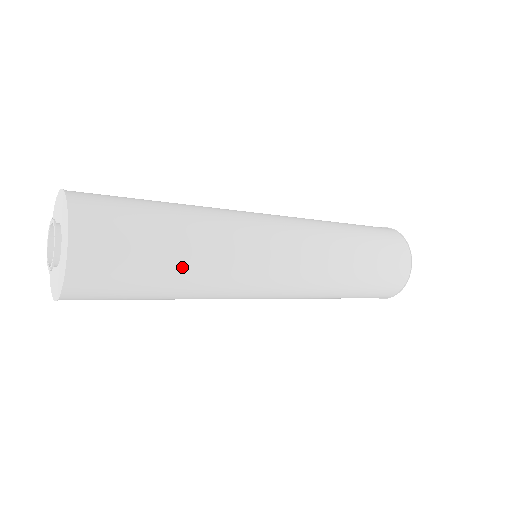
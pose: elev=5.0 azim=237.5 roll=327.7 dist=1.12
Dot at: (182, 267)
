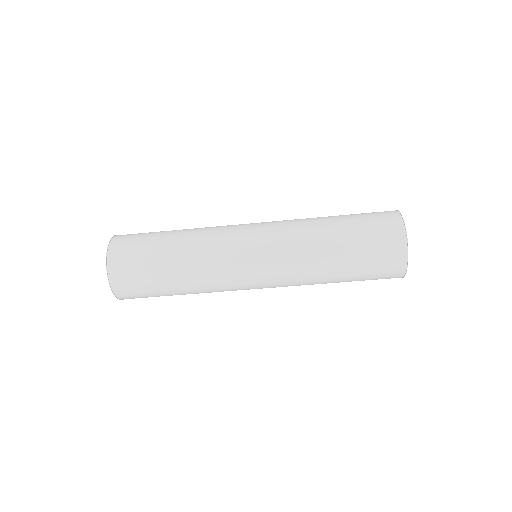
Dot at: (178, 280)
